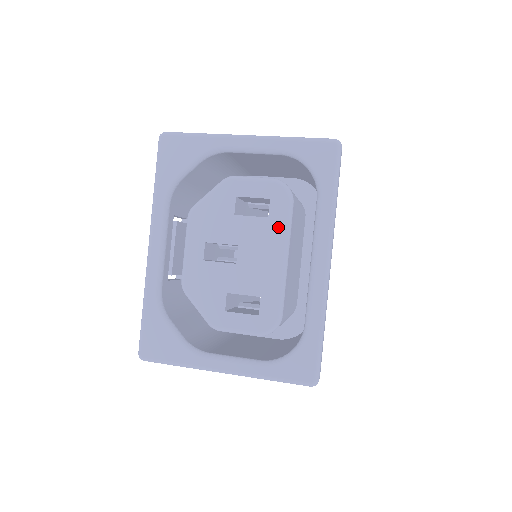
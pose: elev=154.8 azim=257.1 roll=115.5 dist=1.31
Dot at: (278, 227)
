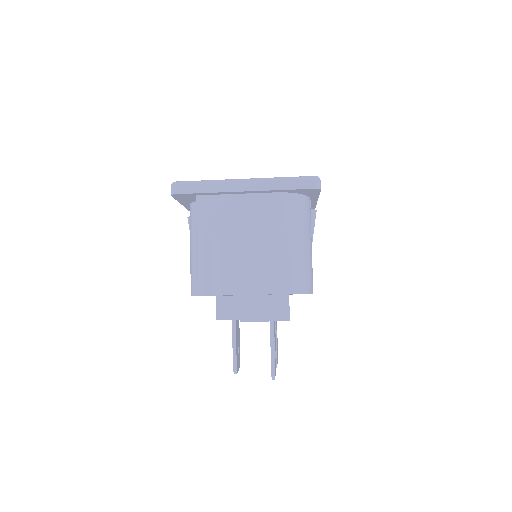
Dot at: occluded
